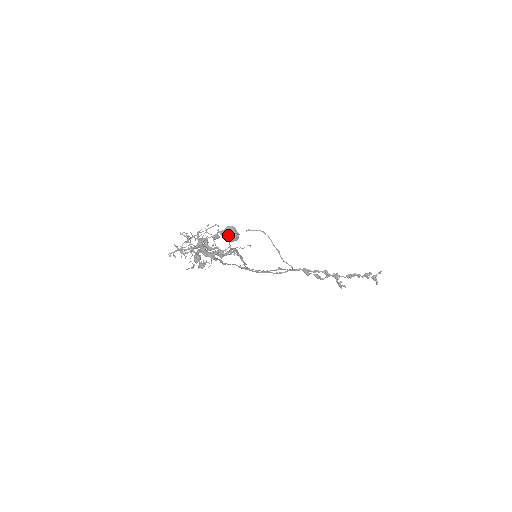
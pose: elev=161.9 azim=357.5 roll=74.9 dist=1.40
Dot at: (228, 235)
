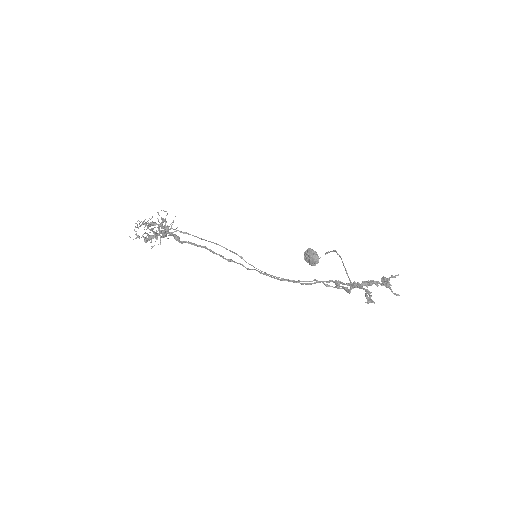
Dot at: (308, 258)
